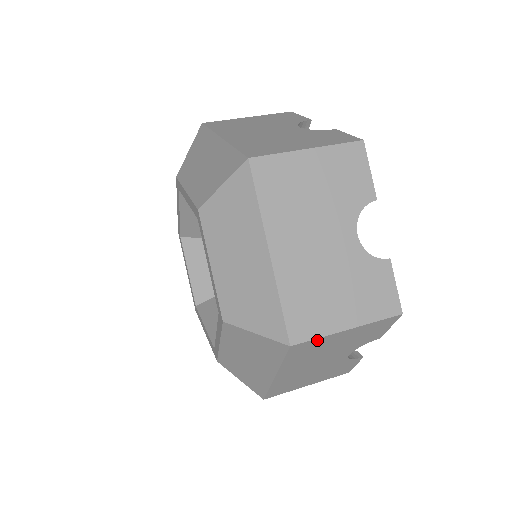
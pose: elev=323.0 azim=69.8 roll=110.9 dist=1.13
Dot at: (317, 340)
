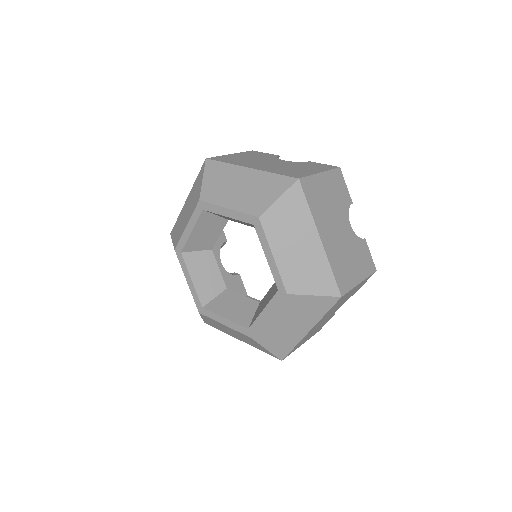
Dot at: (348, 292)
